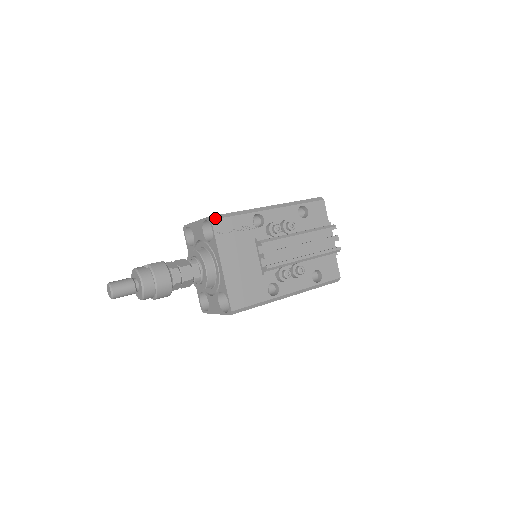
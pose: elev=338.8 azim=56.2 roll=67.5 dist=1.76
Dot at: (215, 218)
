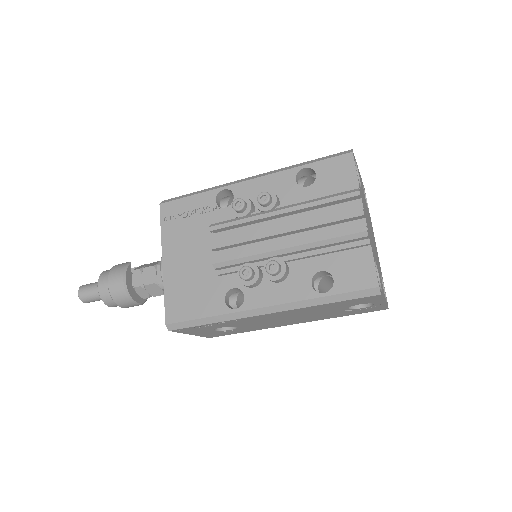
Dot at: (166, 201)
